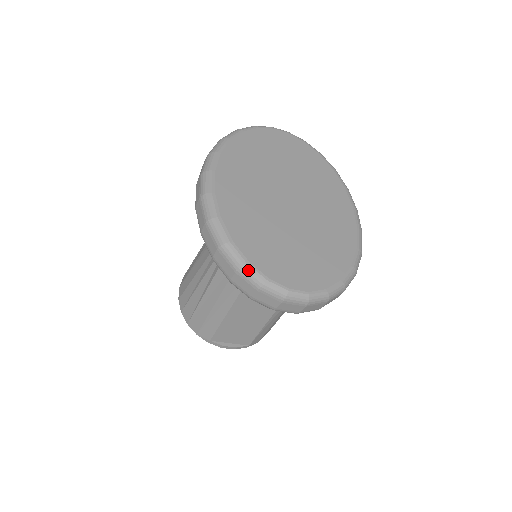
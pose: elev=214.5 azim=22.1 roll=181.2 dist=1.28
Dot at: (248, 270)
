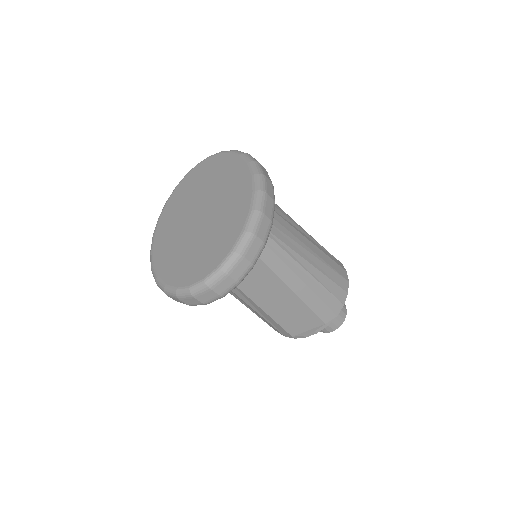
Dot at: (167, 290)
